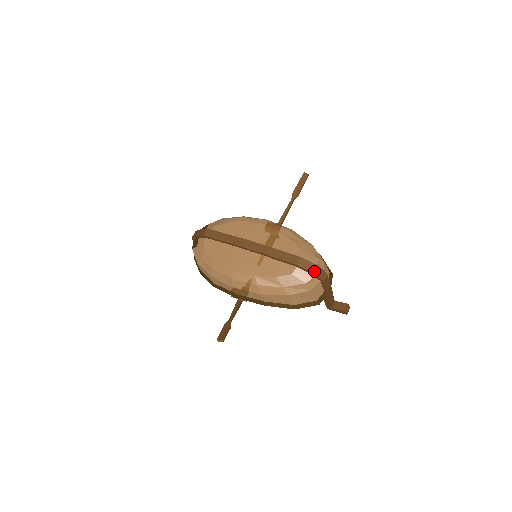
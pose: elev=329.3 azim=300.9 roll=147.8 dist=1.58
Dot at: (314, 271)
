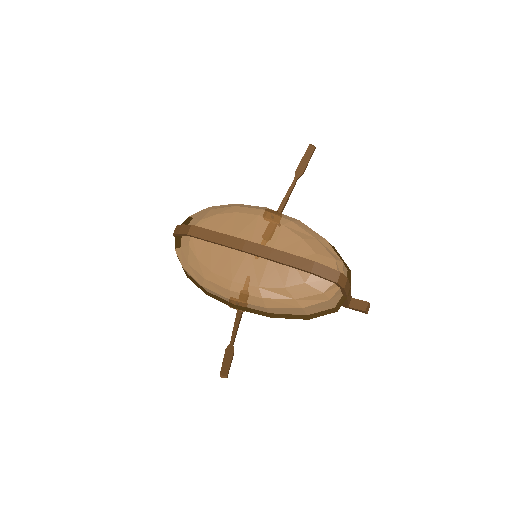
Dot at: (333, 278)
